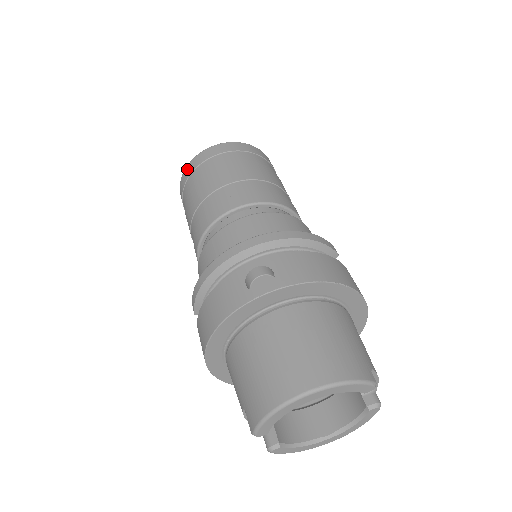
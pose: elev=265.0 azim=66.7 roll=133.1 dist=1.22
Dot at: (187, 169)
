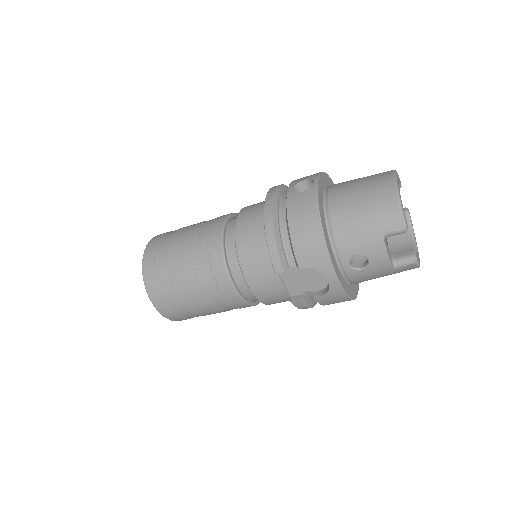
Dot at: (146, 266)
